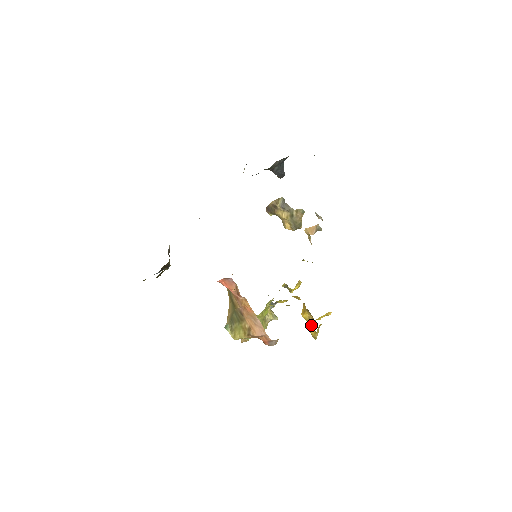
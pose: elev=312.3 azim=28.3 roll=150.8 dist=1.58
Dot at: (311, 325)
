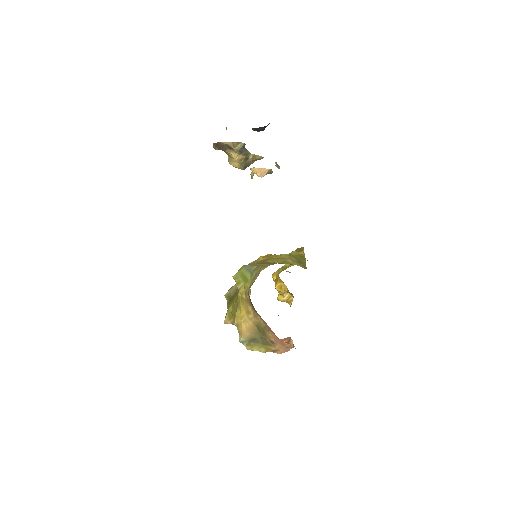
Dot at: (288, 301)
